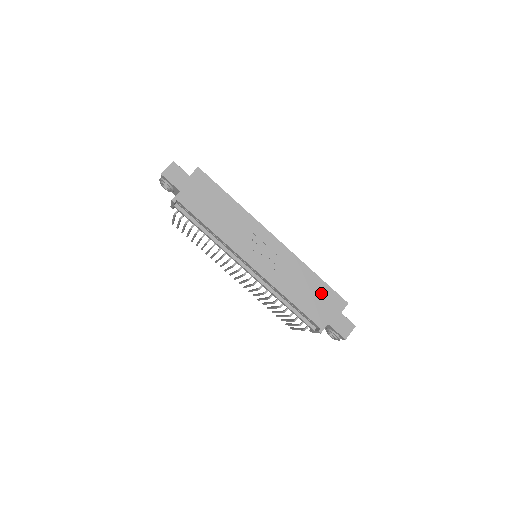
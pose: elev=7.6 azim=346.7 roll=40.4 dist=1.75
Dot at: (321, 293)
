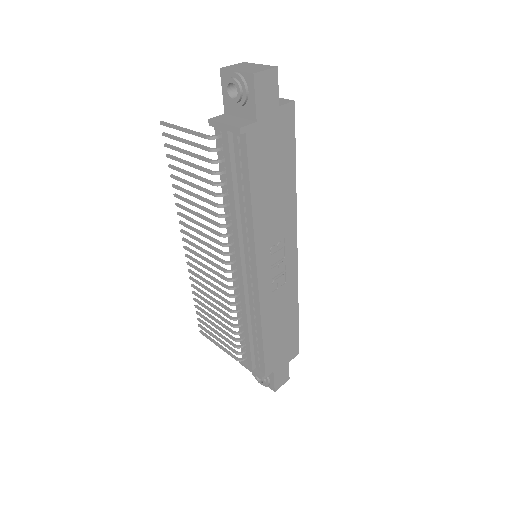
Dot at: (289, 335)
